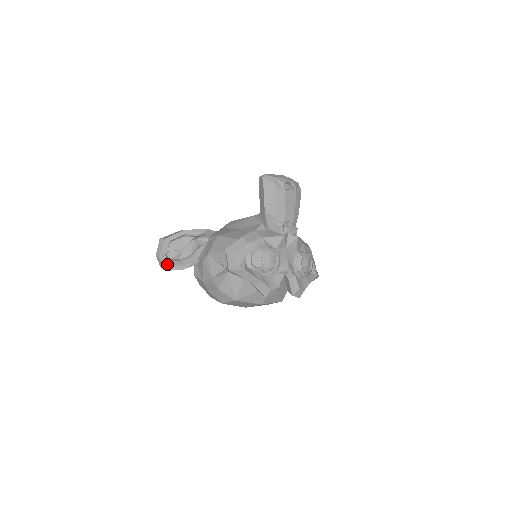
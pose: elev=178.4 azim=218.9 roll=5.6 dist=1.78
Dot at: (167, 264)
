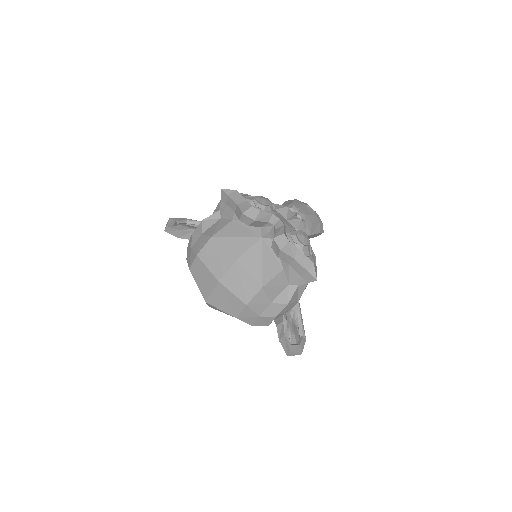
Dot at: (172, 224)
